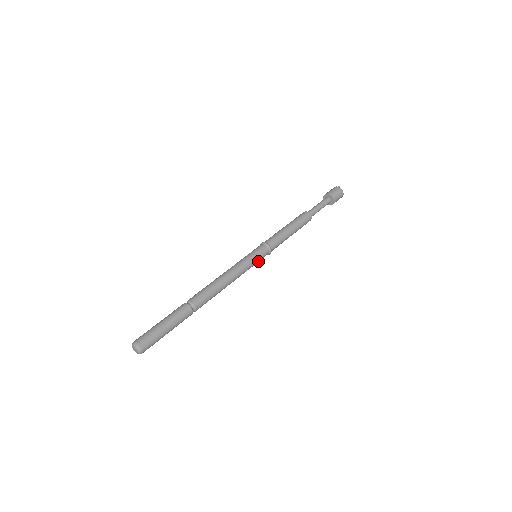
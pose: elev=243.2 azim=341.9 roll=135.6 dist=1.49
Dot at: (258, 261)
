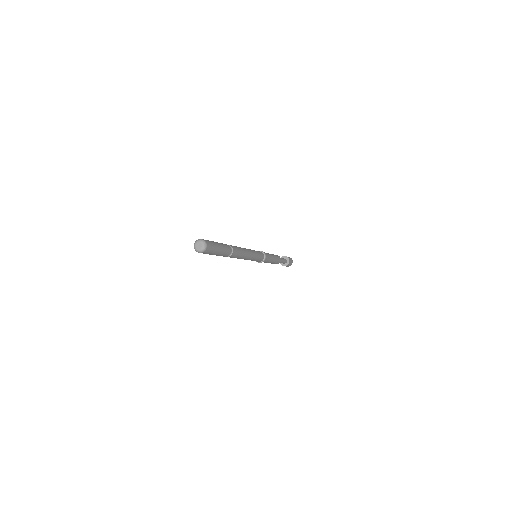
Dot at: (259, 258)
